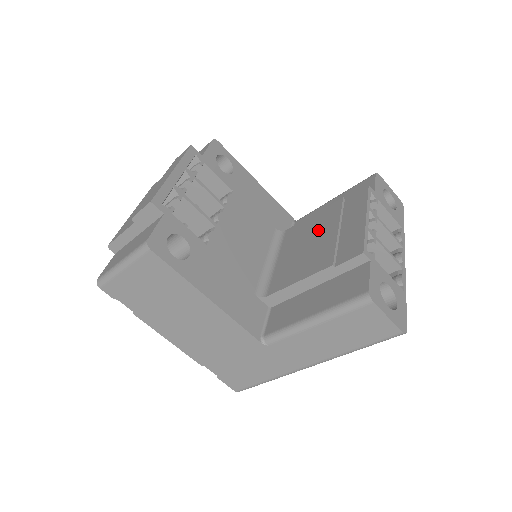
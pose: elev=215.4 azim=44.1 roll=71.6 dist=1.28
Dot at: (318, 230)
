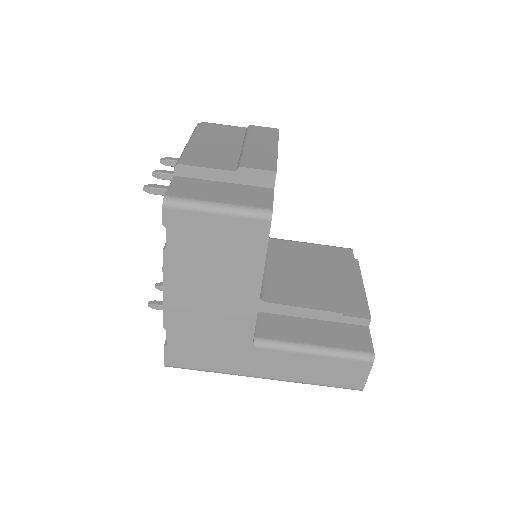
Dot at: (314, 269)
